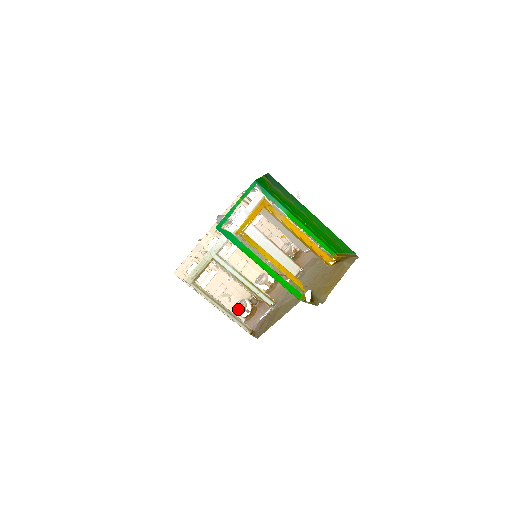
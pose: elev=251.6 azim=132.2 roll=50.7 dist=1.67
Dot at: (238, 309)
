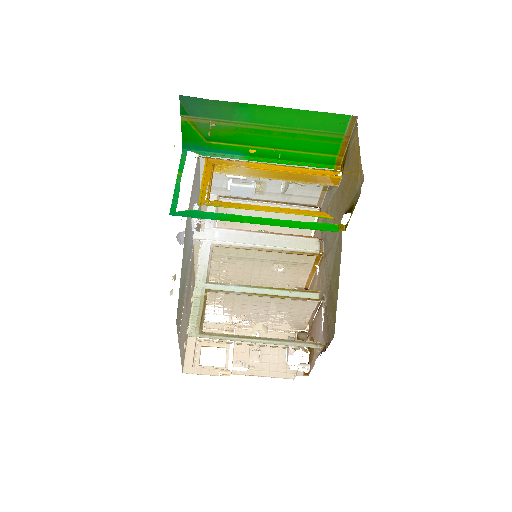
Dot at: (289, 350)
